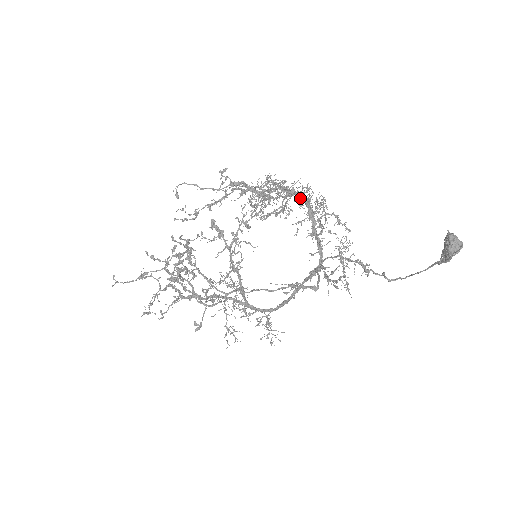
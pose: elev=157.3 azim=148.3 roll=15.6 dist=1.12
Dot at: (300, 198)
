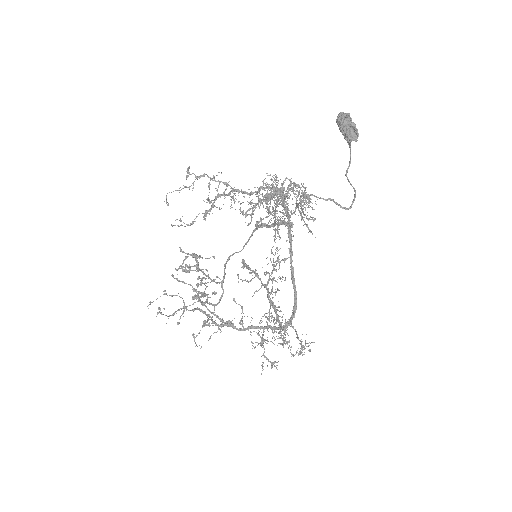
Dot at: occluded
